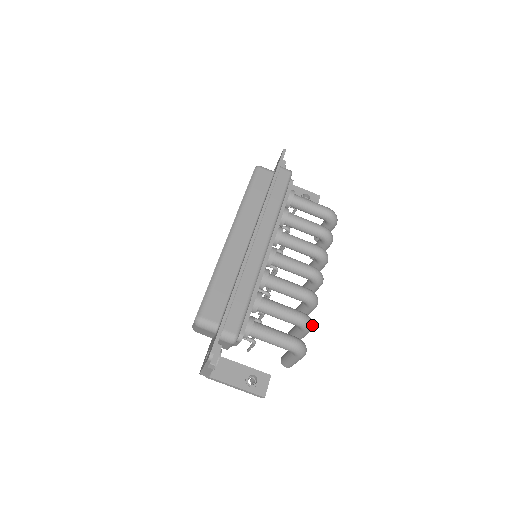
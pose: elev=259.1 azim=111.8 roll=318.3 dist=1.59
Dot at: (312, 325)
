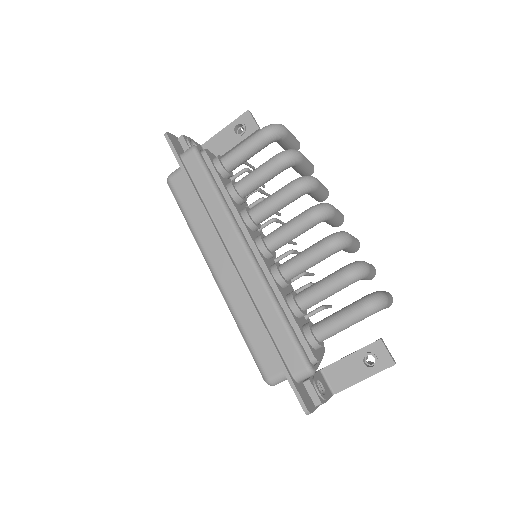
Dot at: (364, 266)
